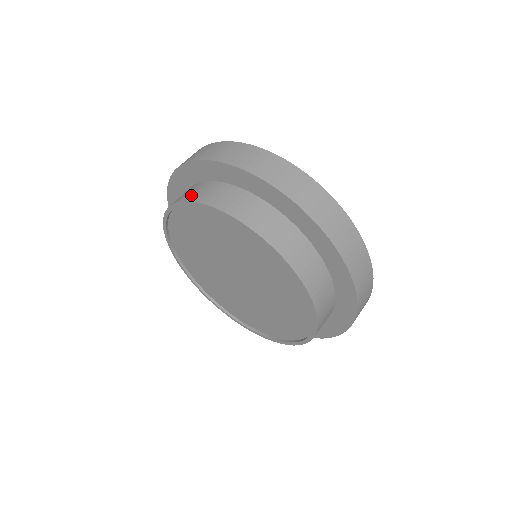
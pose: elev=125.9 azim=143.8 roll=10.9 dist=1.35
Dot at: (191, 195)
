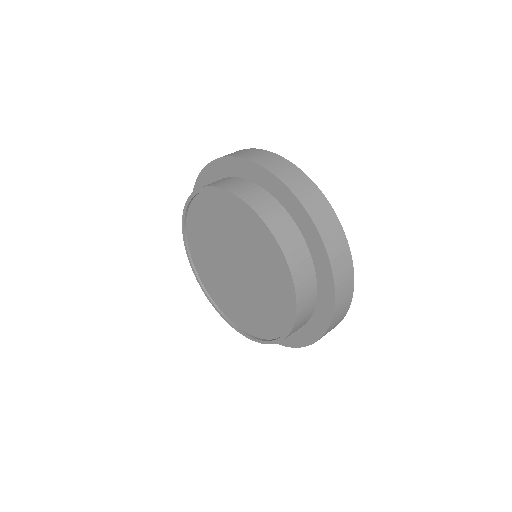
Dot at: occluded
